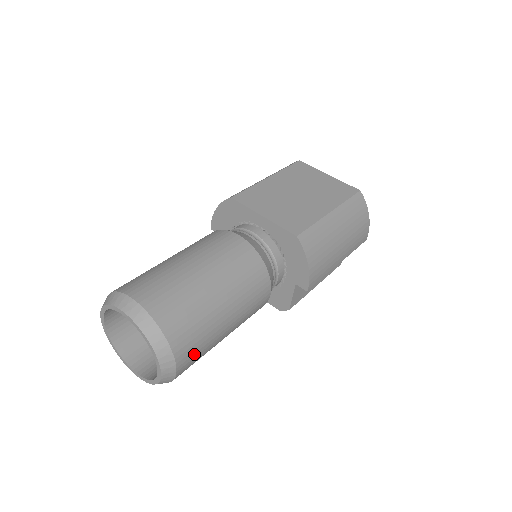
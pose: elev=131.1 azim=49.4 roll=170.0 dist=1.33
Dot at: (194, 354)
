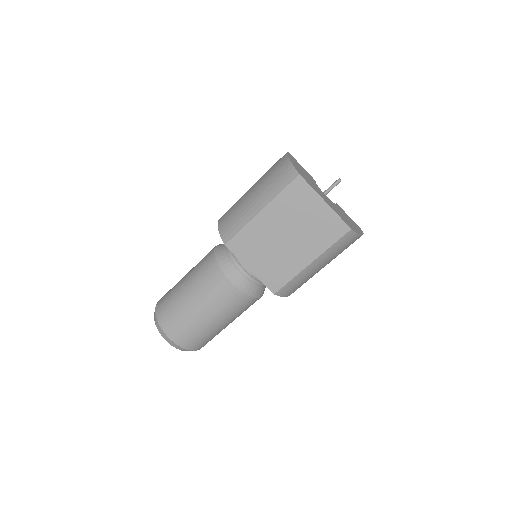
Dot at: occluded
